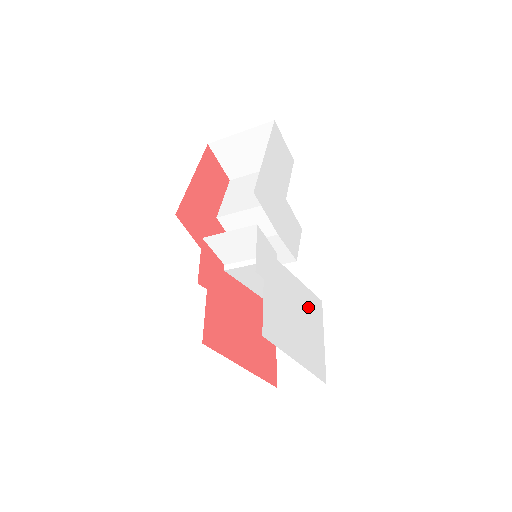
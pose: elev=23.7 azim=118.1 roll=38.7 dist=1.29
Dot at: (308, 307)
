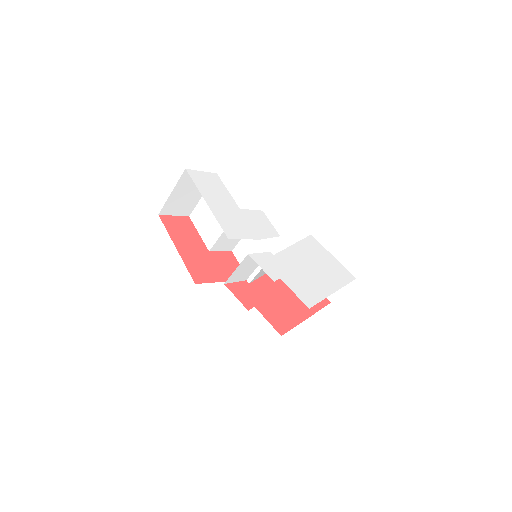
Dot at: (309, 252)
